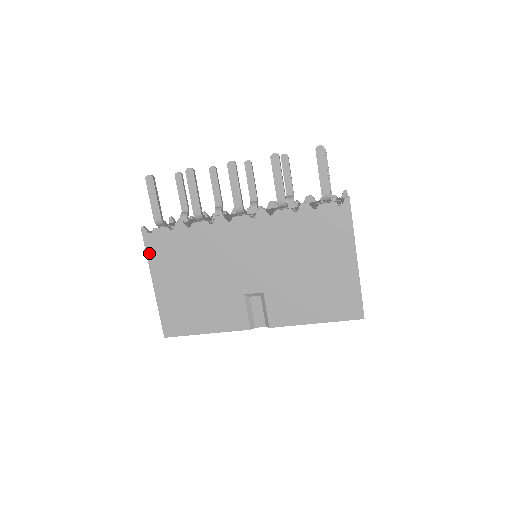
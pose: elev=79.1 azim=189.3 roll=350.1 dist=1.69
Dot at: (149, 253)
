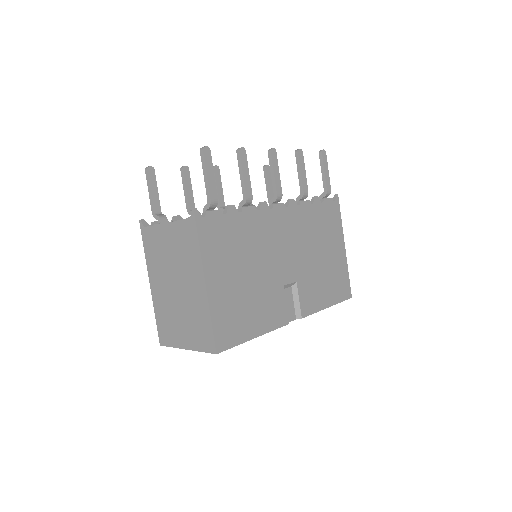
Dot at: (202, 242)
